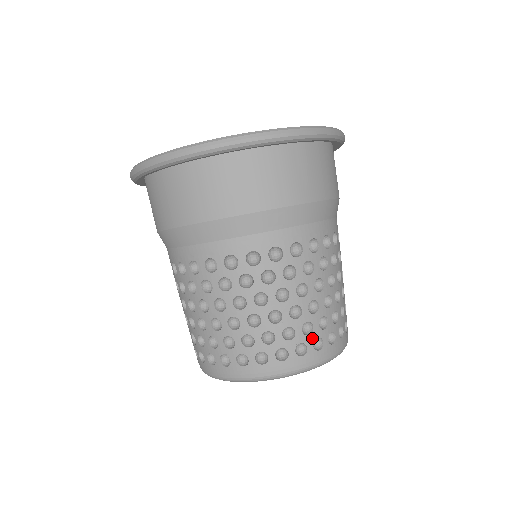
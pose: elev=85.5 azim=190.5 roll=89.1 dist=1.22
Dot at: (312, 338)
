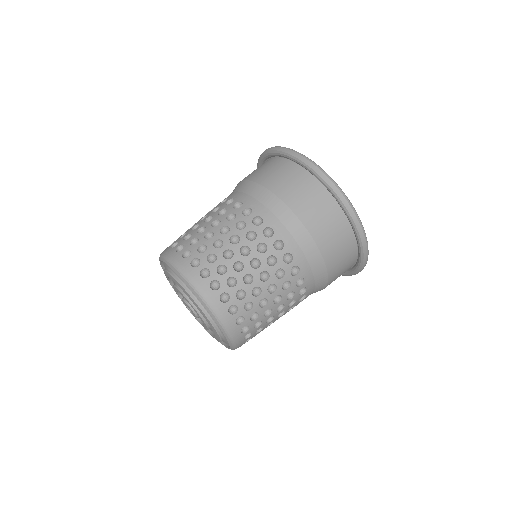
Dot at: (227, 289)
